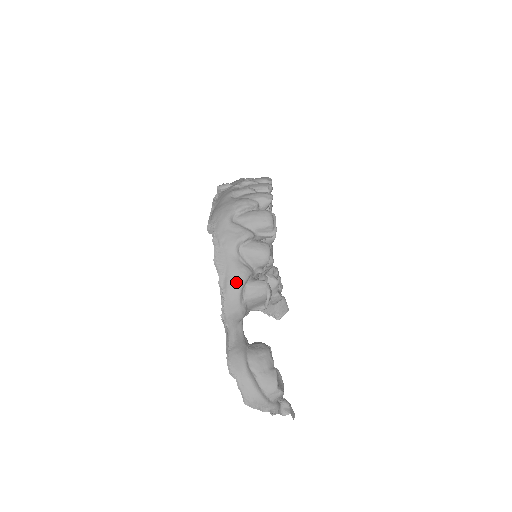
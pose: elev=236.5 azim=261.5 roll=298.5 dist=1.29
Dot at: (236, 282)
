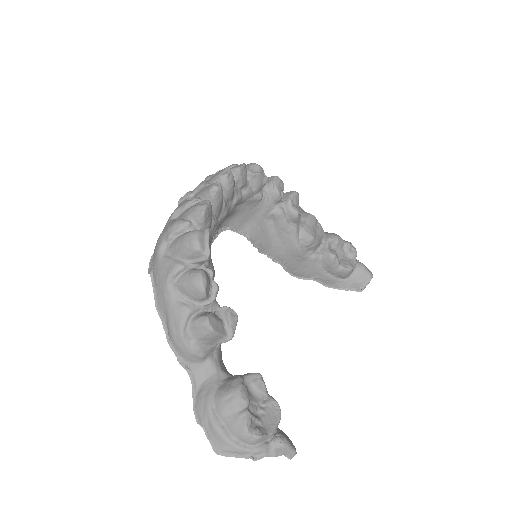
Dot at: (175, 326)
